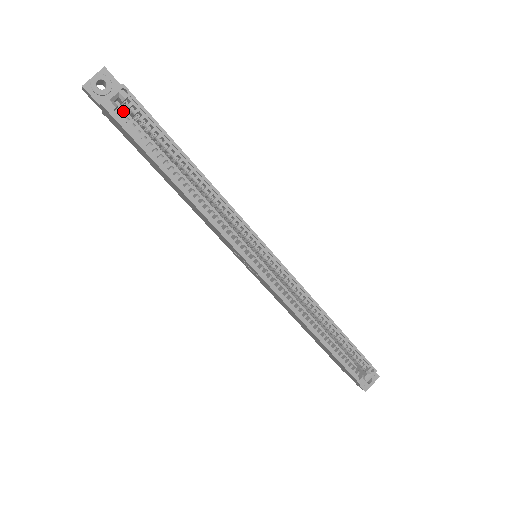
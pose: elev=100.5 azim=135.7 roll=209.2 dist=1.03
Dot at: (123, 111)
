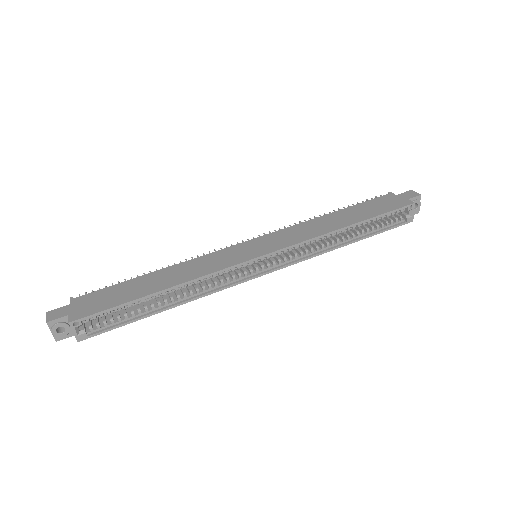
Dot at: occluded
